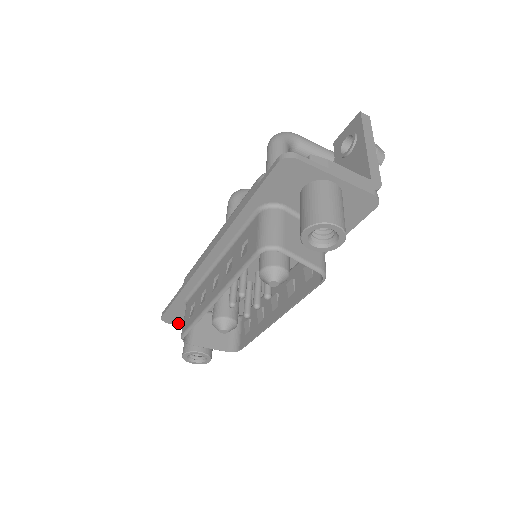
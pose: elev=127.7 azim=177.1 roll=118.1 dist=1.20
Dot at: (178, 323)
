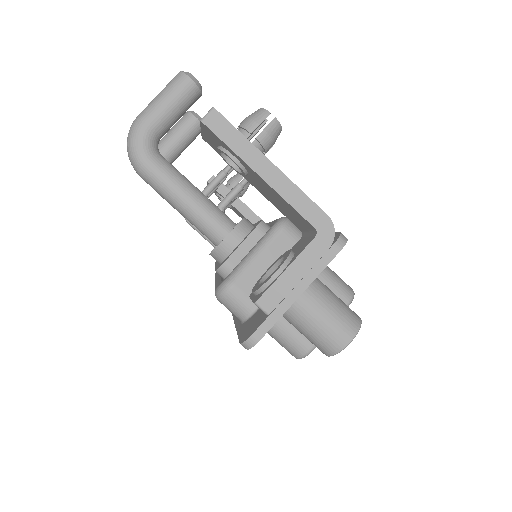
Dot at: occluded
